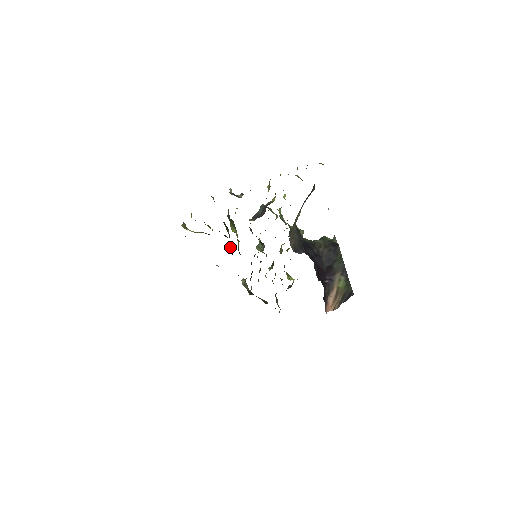
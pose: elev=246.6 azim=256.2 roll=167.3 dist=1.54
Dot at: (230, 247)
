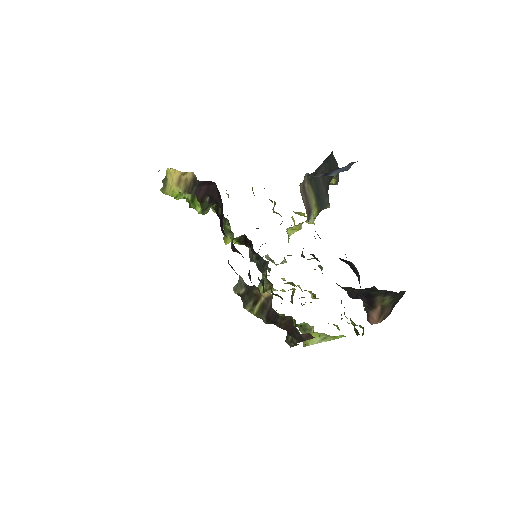
Dot at: (220, 220)
